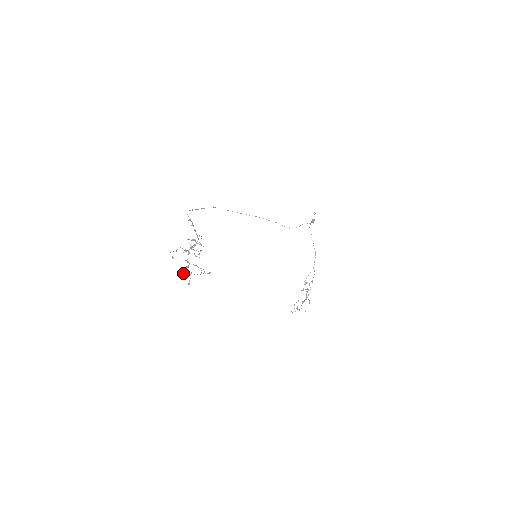
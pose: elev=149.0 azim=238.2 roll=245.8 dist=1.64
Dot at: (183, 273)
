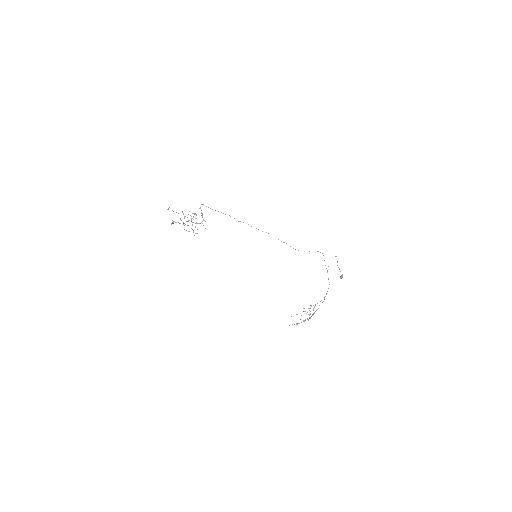
Dot at: (173, 222)
